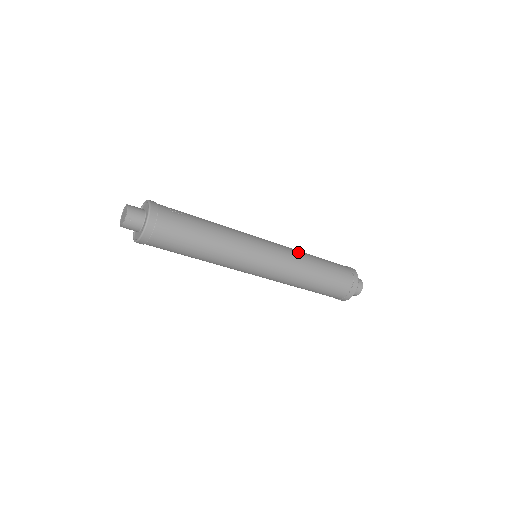
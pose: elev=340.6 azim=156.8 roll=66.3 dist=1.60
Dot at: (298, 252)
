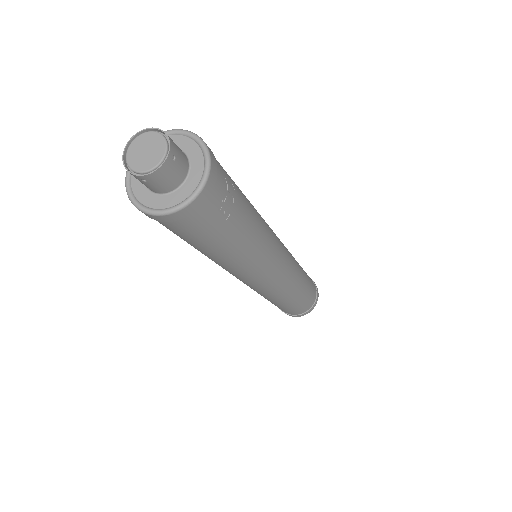
Dot at: (295, 283)
